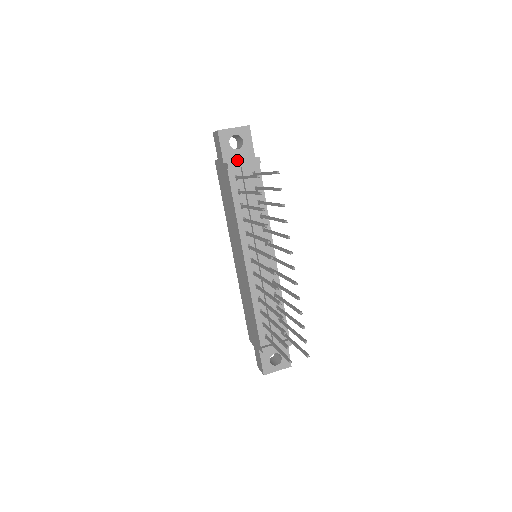
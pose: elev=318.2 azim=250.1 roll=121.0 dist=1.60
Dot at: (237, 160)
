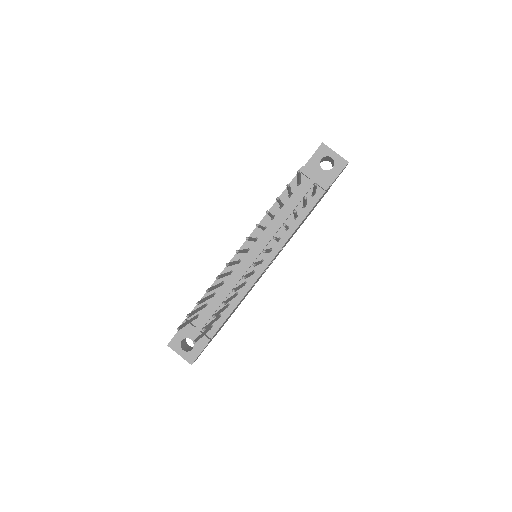
Dot at: occluded
